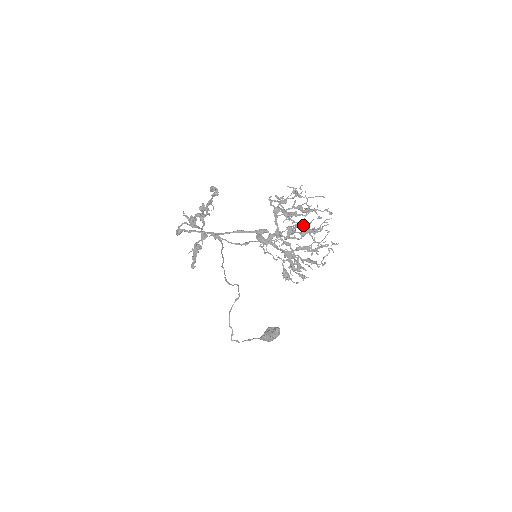
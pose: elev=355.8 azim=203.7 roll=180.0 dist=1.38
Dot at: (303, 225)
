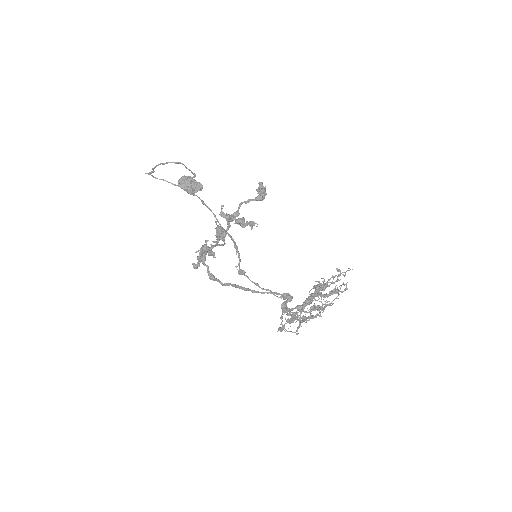
Dot at: occluded
